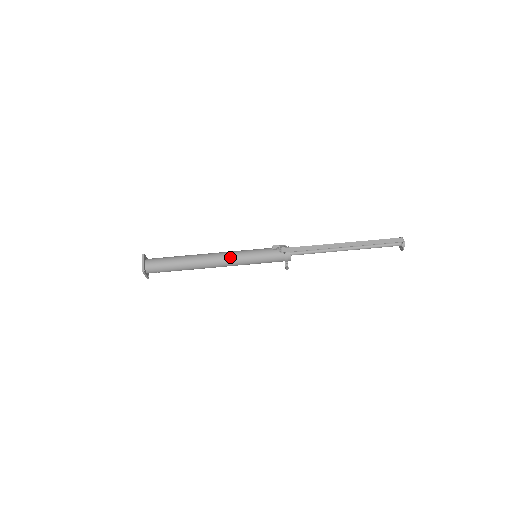
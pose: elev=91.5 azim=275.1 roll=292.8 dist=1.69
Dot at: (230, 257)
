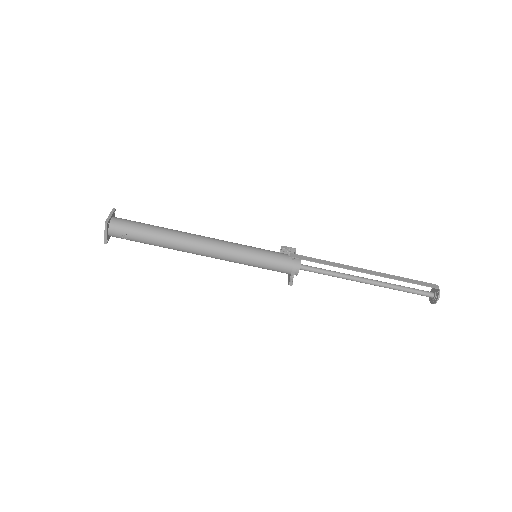
Dot at: (224, 244)
